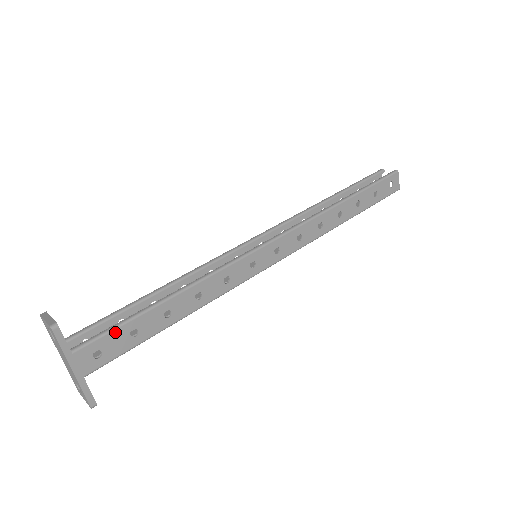
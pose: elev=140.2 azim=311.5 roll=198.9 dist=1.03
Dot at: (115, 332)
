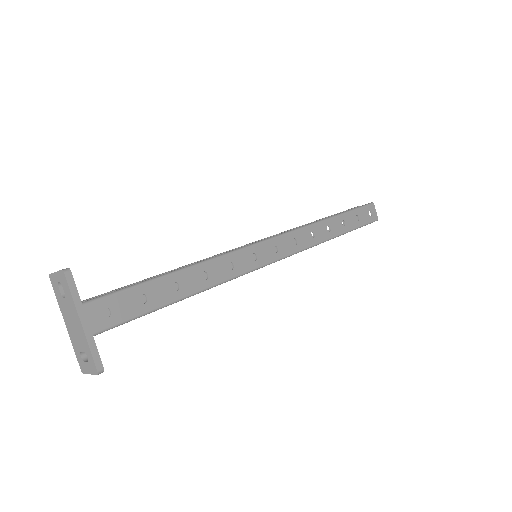
Dot at: (125, 293)
